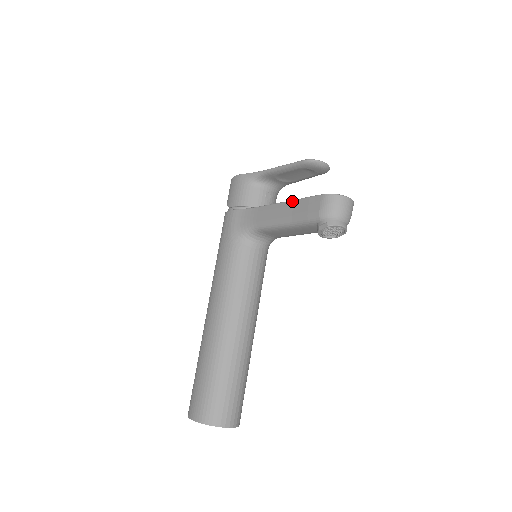
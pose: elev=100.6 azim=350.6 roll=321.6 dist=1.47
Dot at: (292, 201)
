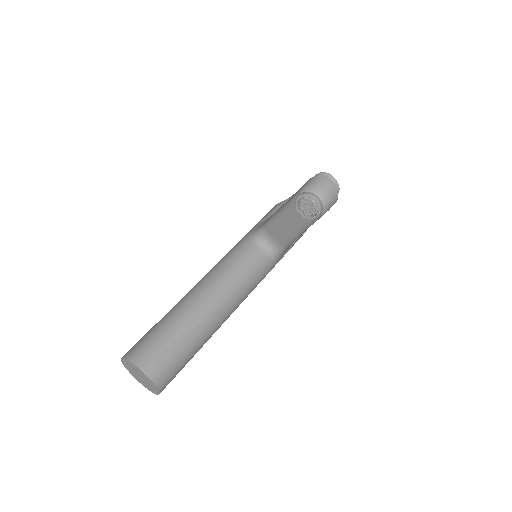
Dot at: occluded
